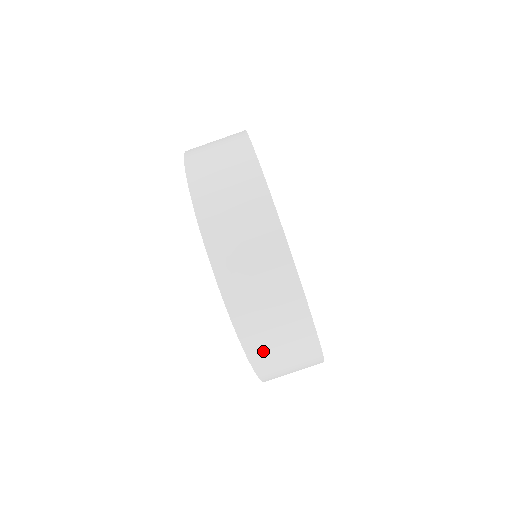
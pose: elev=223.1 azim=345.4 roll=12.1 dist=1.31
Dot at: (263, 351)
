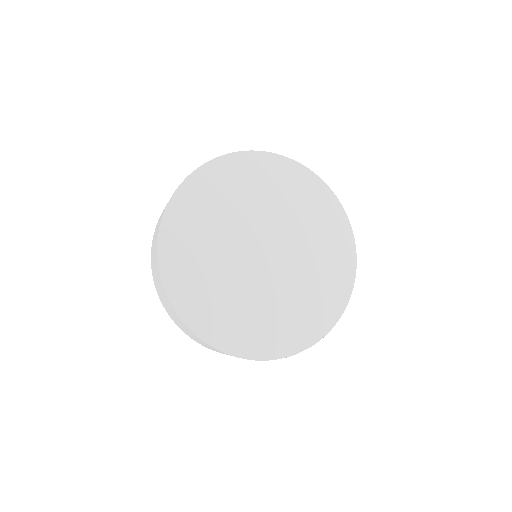
Dot at: occluded
